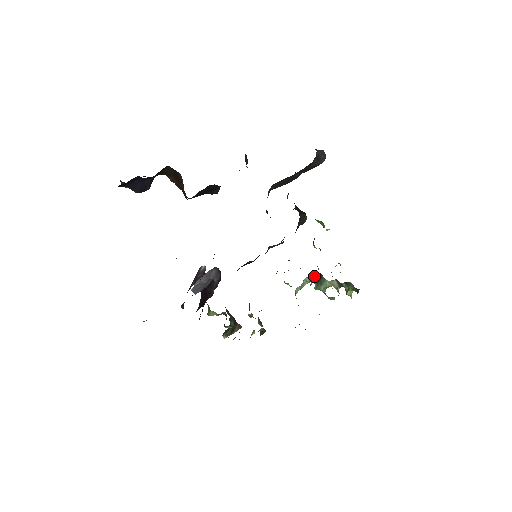
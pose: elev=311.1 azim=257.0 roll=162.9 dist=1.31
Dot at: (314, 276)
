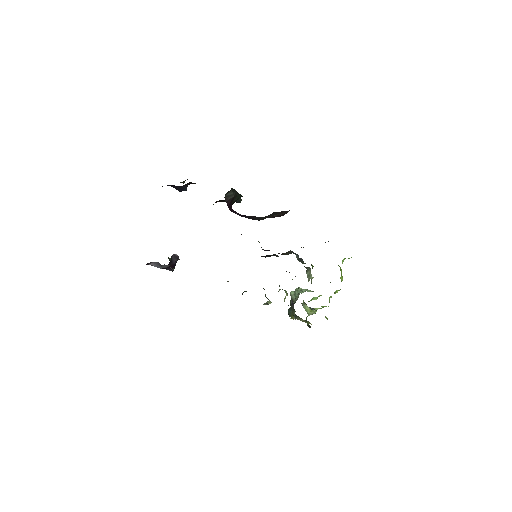
Dot at: (301, 290)
